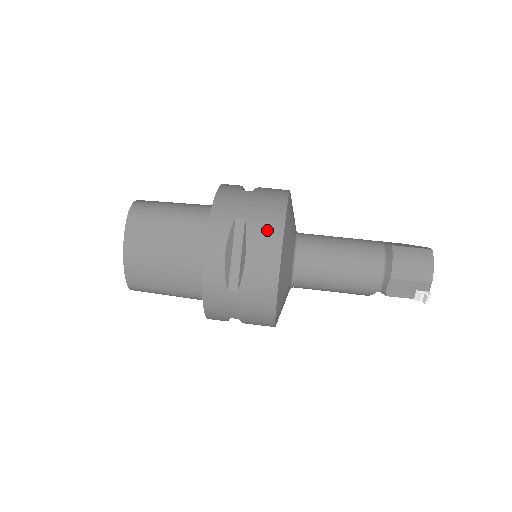
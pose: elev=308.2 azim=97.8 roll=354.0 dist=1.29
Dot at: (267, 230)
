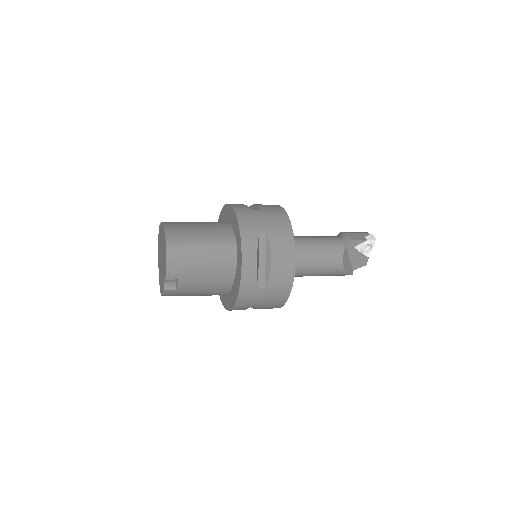
Dot at: occluded
